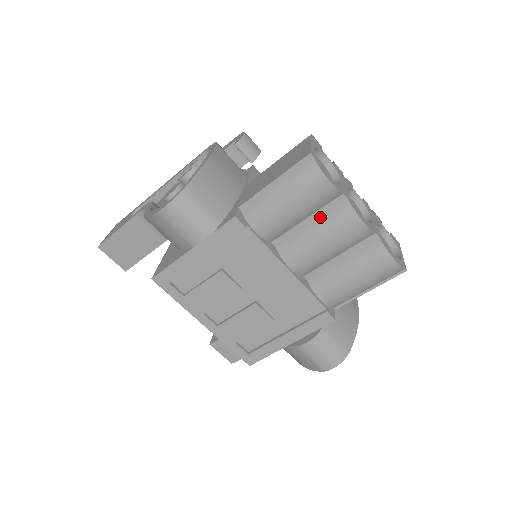
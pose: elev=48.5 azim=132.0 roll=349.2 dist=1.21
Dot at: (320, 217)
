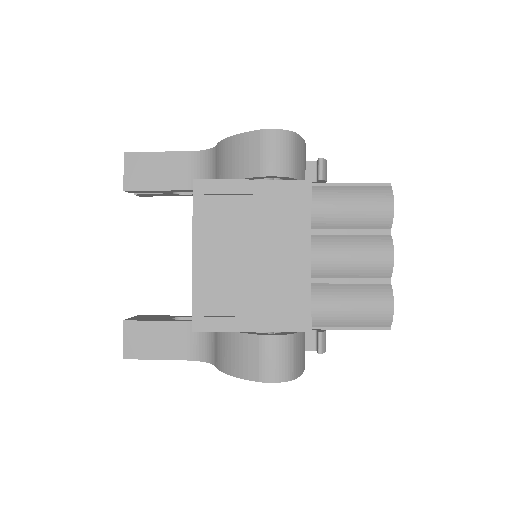
Dot at: (362, 235)
